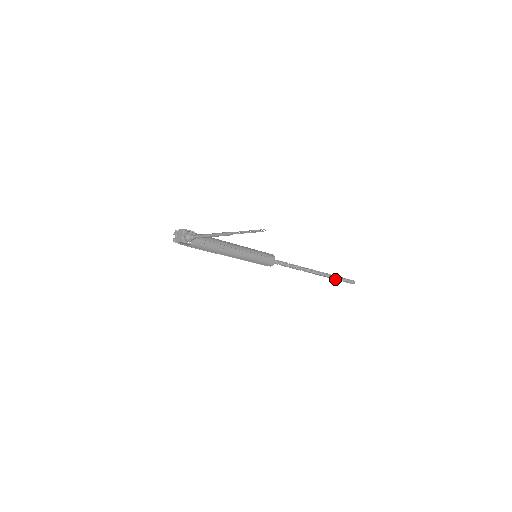
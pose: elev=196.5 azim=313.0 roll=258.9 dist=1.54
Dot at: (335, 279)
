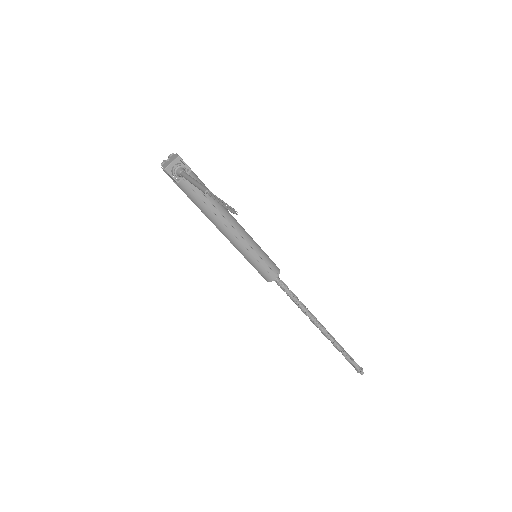
Dot at: (341, 352)
